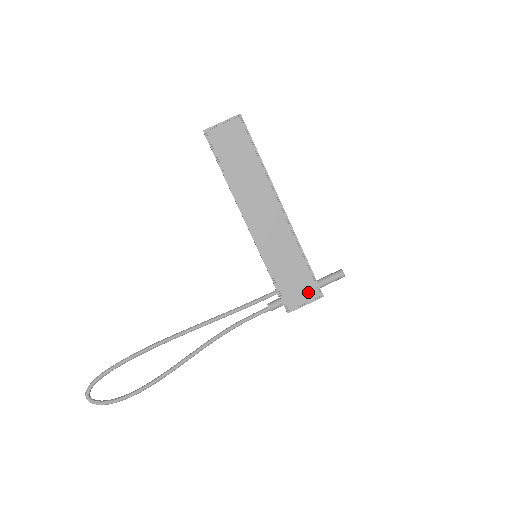
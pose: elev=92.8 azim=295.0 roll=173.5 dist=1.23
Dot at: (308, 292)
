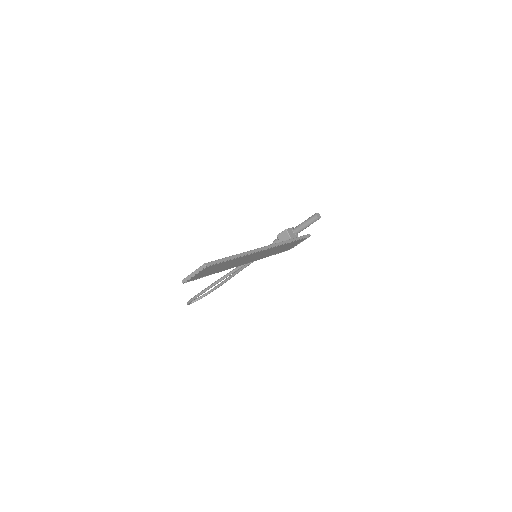
Dot at: (299, 242)
